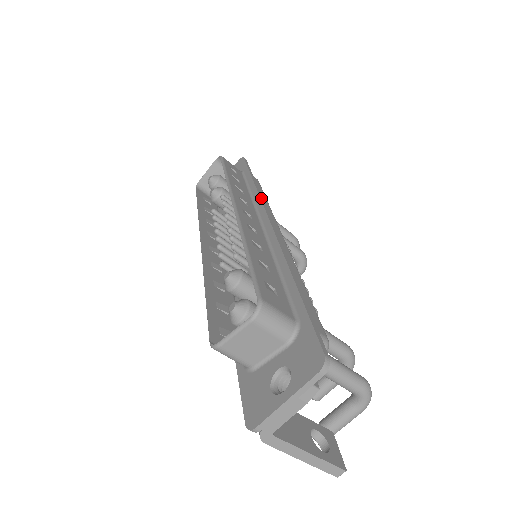
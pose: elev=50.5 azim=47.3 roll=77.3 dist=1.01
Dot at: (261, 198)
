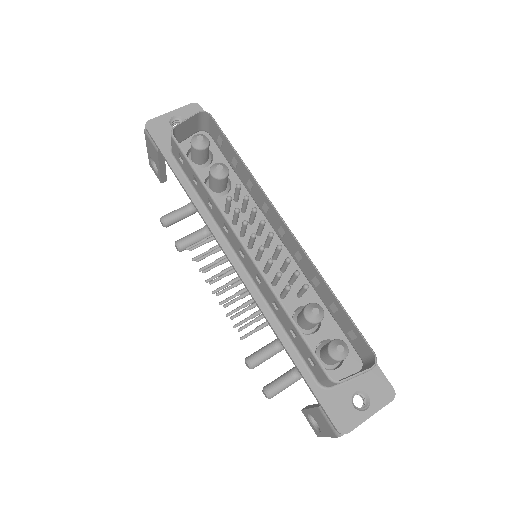
Dot at: occluded
